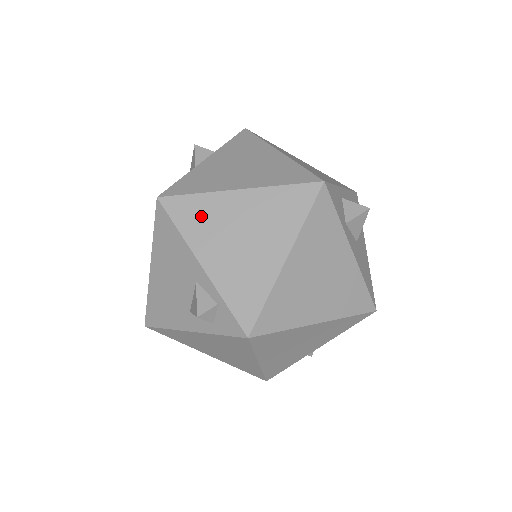
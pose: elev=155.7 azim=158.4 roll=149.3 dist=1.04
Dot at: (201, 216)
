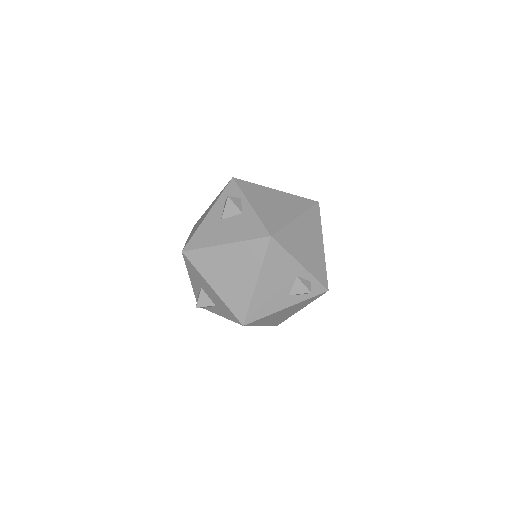
Dot at: (291, 239)
